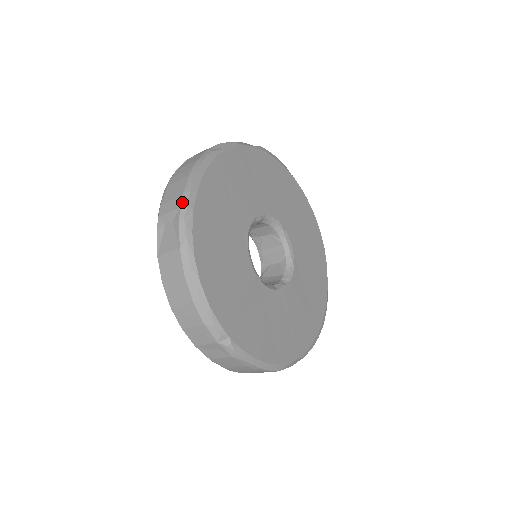
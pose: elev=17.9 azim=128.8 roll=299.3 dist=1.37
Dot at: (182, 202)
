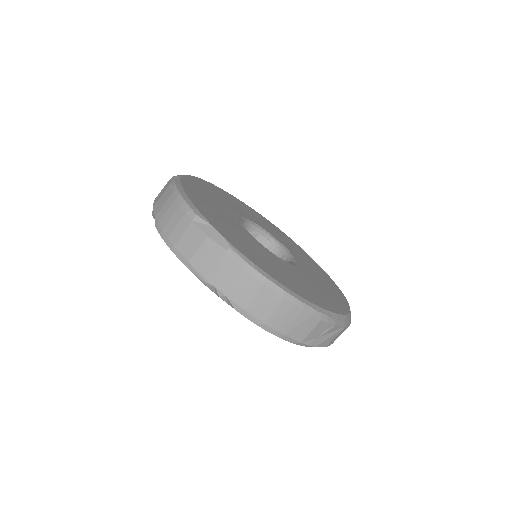
Dot at: occluded
